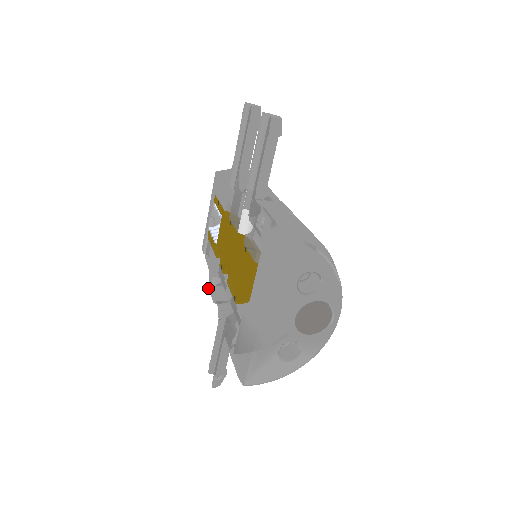
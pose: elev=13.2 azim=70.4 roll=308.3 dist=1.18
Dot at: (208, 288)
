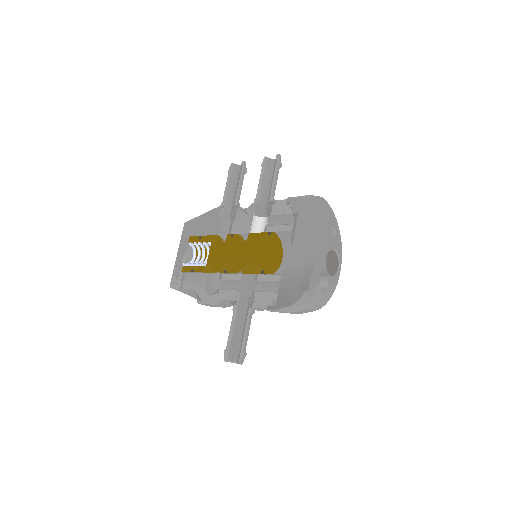
Dot at: (199, 303)
